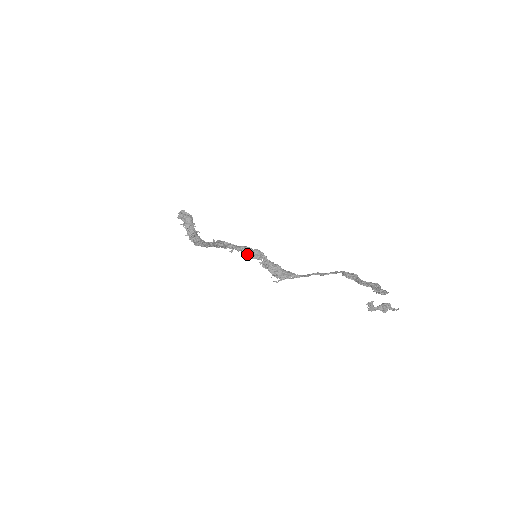
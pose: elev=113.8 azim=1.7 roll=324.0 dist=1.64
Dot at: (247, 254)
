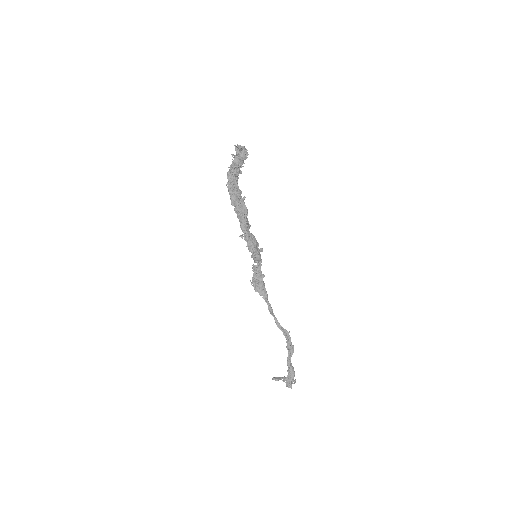
Dot at: (250, 251)
